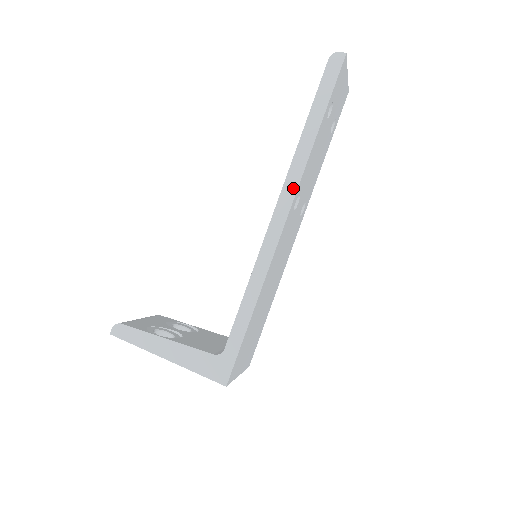
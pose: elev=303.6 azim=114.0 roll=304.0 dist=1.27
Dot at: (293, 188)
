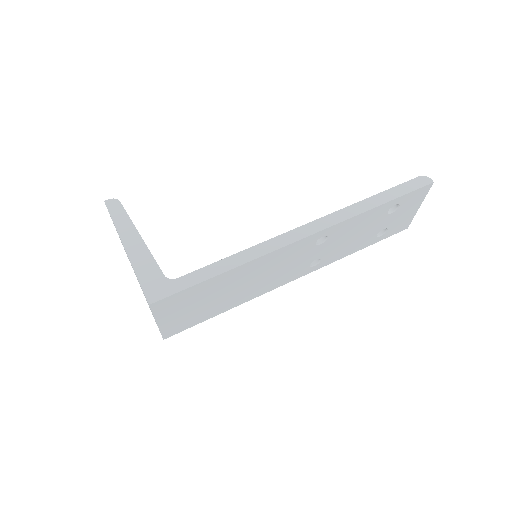
Dot at: (331, 222)
